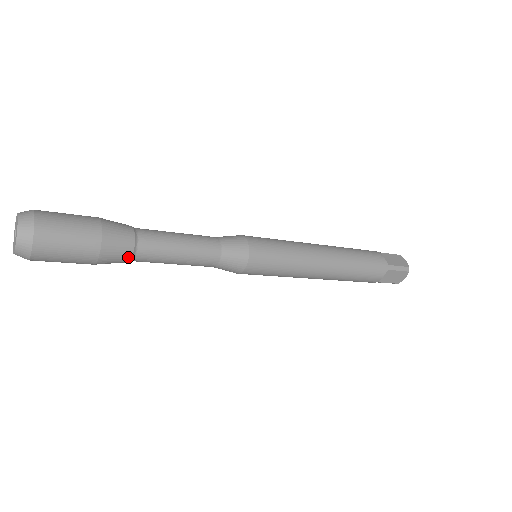
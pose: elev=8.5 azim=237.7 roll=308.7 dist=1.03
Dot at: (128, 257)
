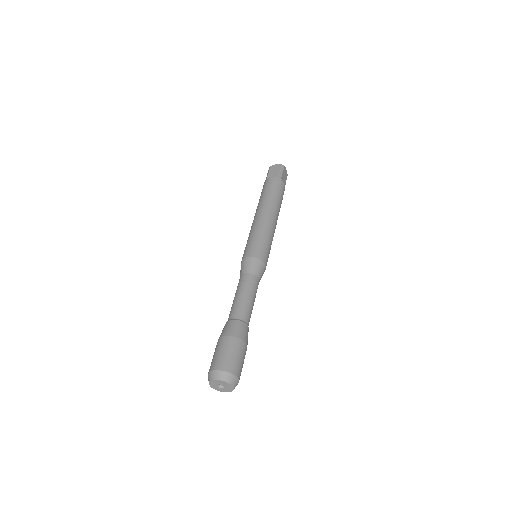
Dot at: occluded
